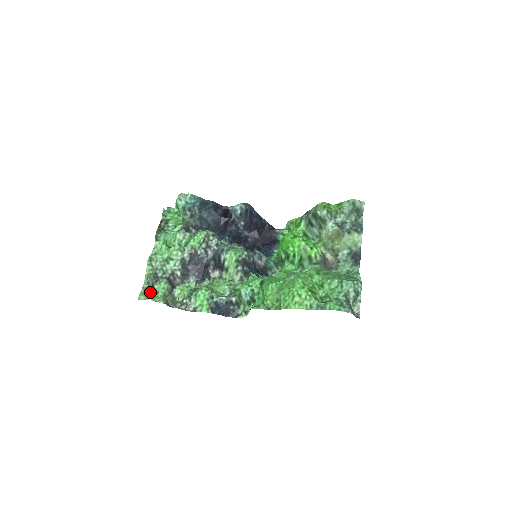
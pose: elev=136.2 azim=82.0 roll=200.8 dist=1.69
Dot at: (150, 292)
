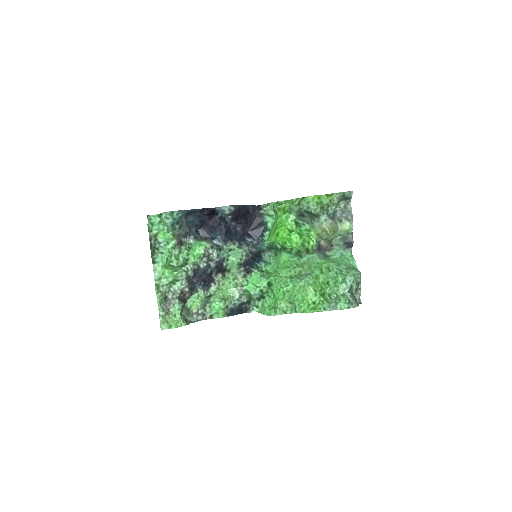
Dot at: (169, 318)
